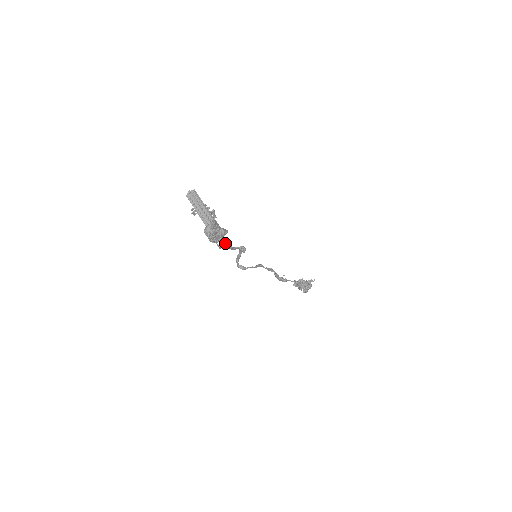
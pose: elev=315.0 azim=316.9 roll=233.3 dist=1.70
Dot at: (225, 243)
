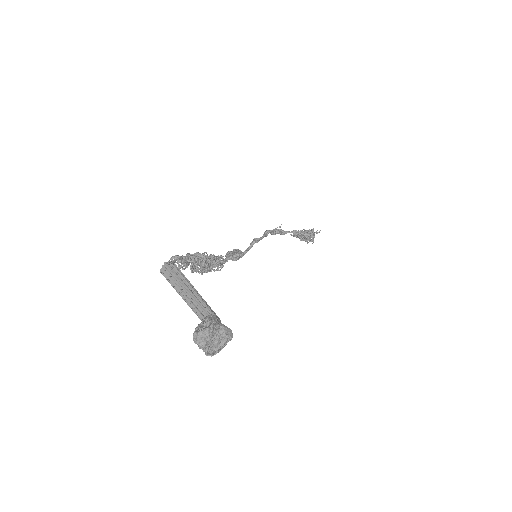
Dot at: occluded
